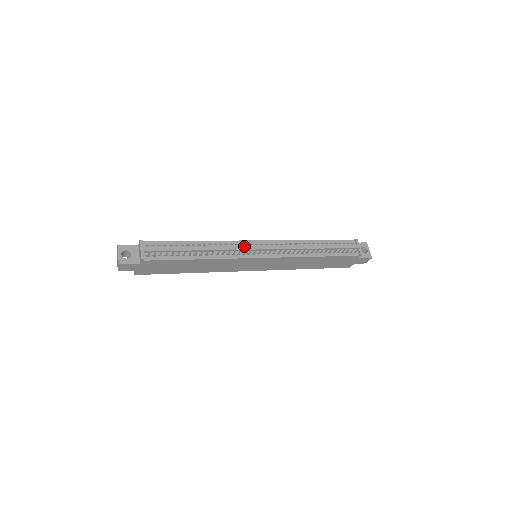
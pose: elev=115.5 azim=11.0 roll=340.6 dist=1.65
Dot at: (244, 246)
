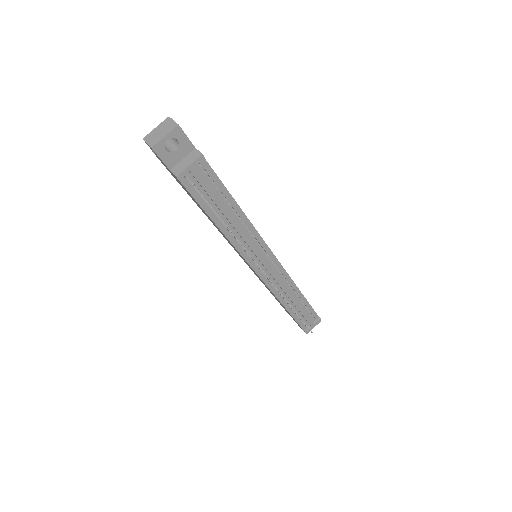
Dot at: (261, 253)
